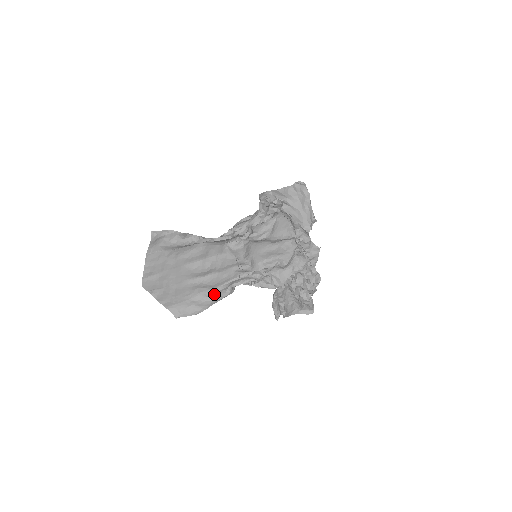
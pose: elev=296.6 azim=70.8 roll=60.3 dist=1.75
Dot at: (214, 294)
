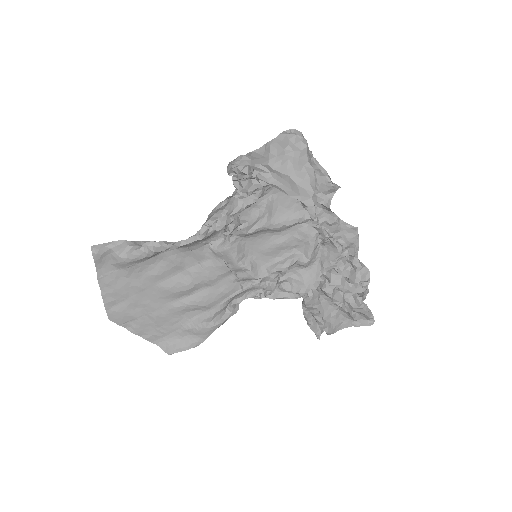
Dot at: (212, 317)
